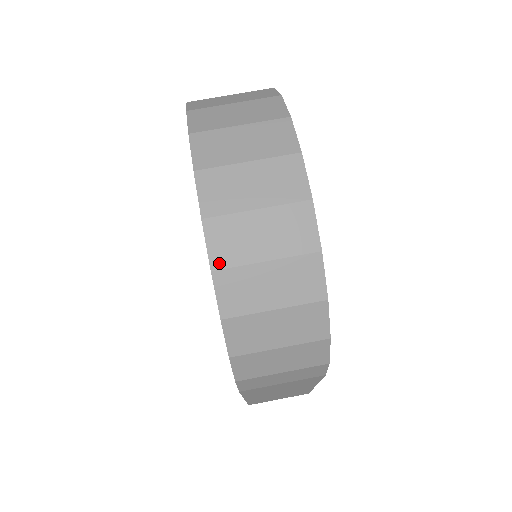
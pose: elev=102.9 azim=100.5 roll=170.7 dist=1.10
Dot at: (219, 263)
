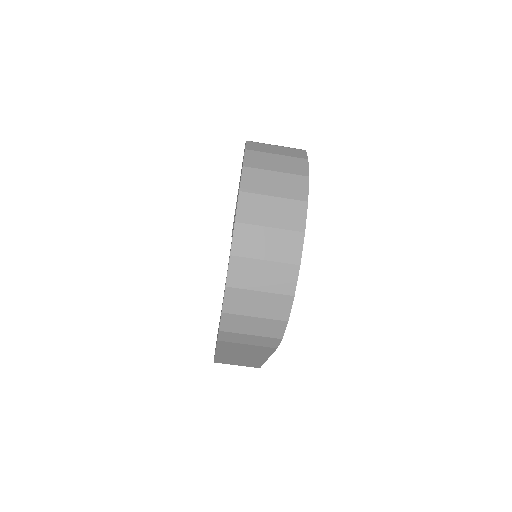
Dot at: (237, 252)
